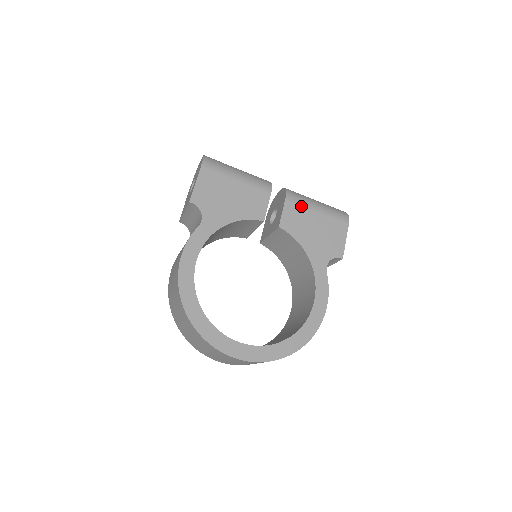
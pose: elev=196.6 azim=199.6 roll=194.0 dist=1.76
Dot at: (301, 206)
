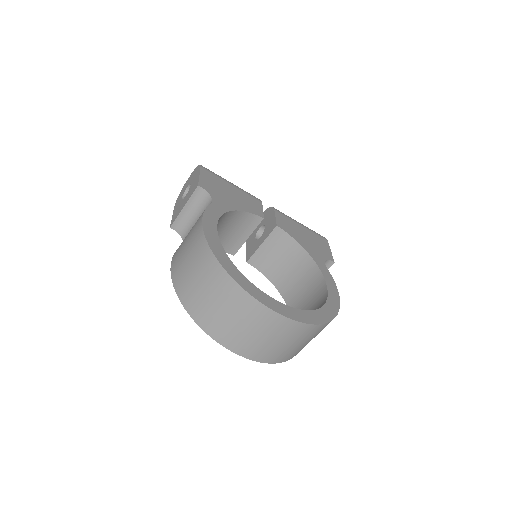
Dot at: (288, 218)
